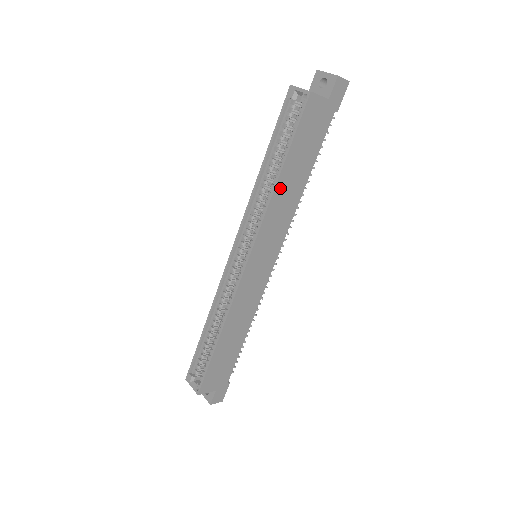
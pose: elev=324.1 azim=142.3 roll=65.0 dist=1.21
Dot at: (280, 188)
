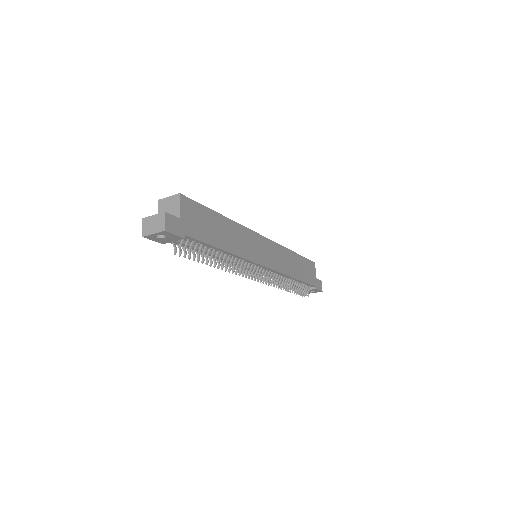
Dot at: (291, 255)
